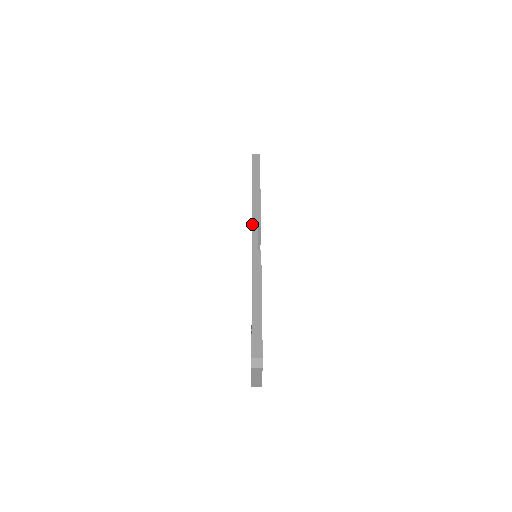
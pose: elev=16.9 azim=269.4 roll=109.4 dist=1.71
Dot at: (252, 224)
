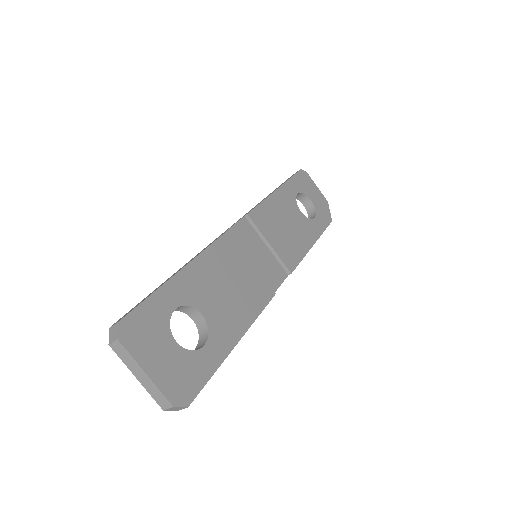
Dot at: occluded
